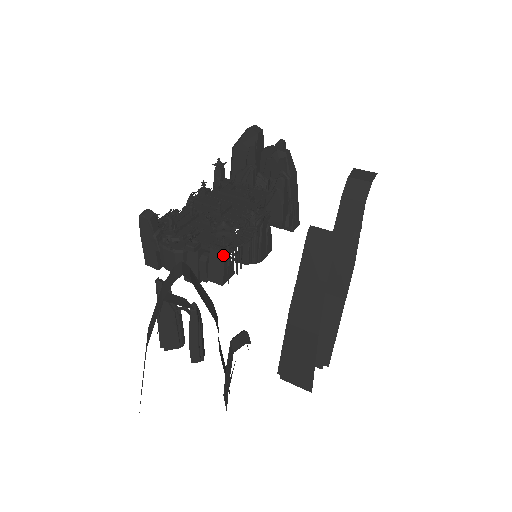
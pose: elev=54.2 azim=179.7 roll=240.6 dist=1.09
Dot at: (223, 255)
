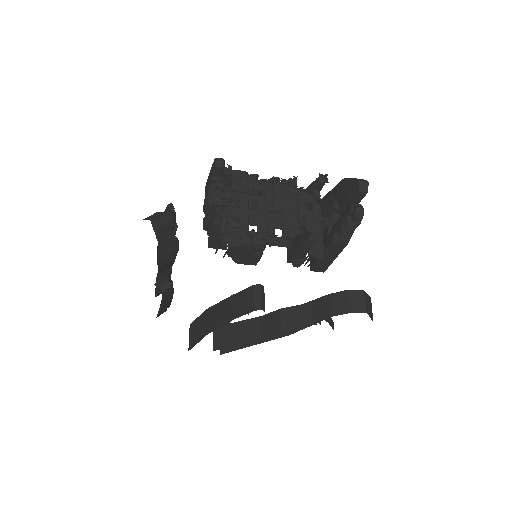
Dot at: (220, 234)
